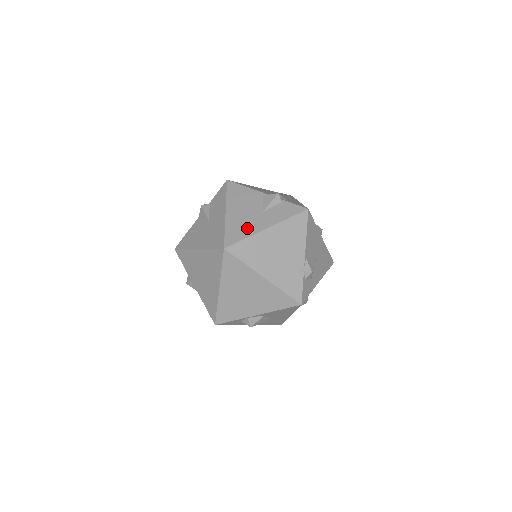
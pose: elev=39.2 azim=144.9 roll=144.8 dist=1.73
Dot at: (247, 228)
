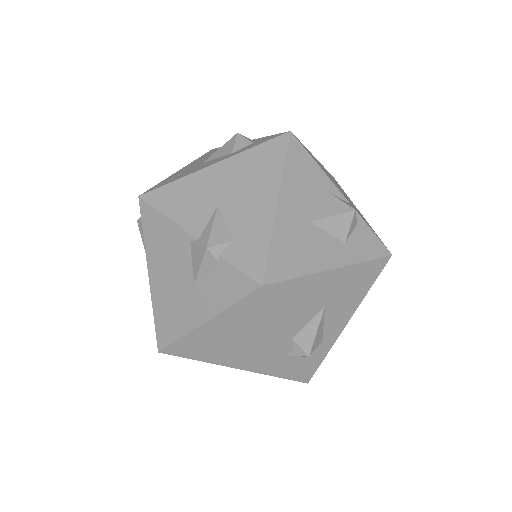
Dot at: (178, 318)
